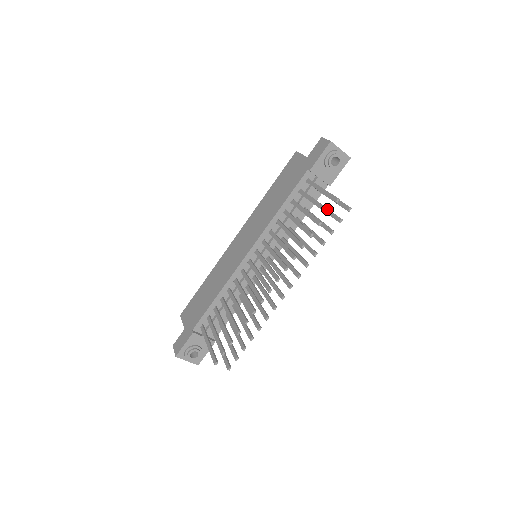
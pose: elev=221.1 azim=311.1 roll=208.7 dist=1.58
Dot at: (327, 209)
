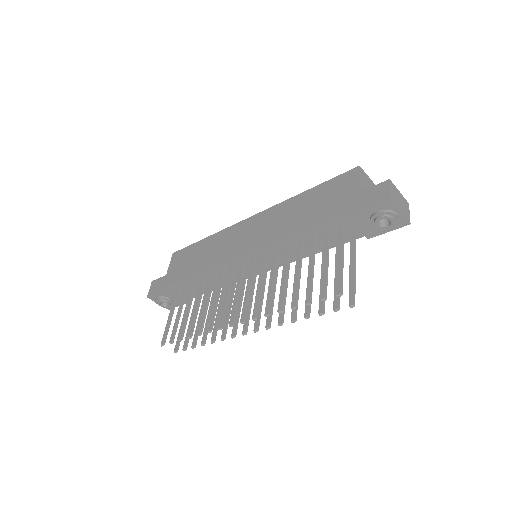
Dot at: (324, 294)
